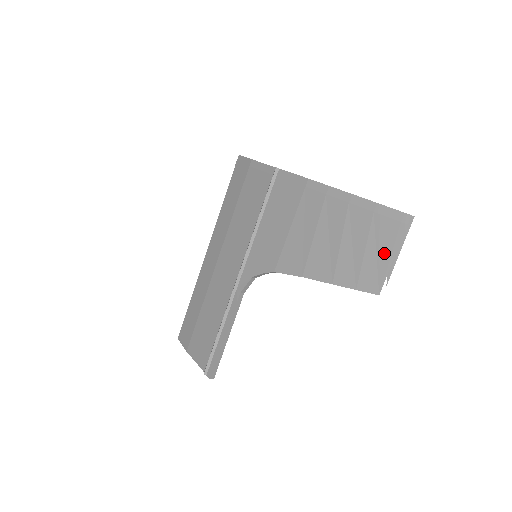
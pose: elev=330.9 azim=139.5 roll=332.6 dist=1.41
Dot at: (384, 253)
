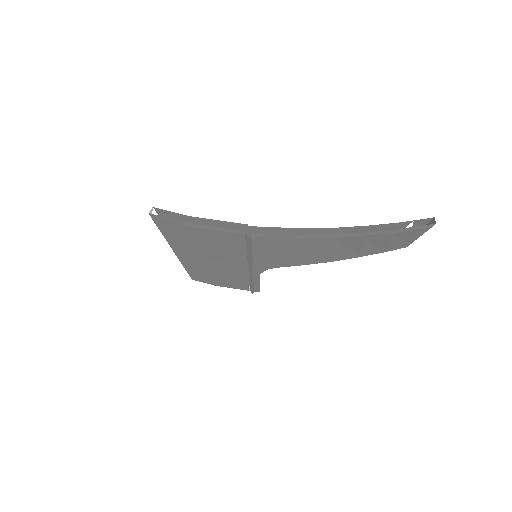
Dot at: (409, 239)
